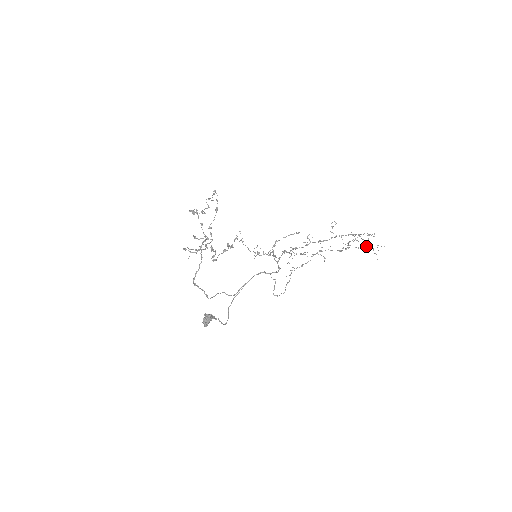
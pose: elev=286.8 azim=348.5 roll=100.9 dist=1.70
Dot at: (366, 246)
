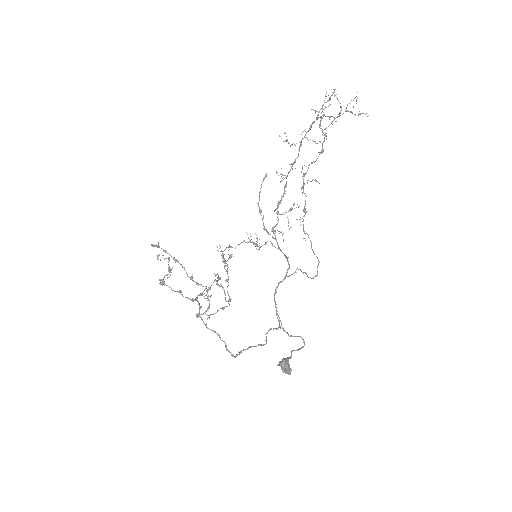
Dot at: (340, 106)
